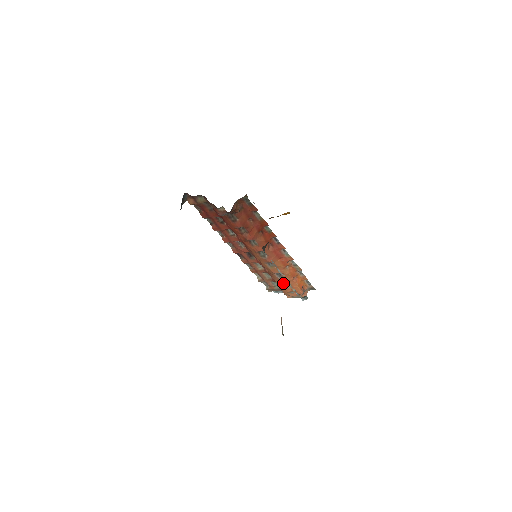
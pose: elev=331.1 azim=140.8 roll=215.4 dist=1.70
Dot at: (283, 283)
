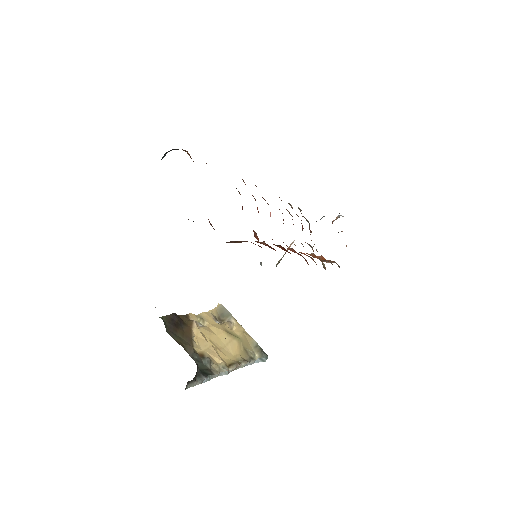
Dot at: occluded
